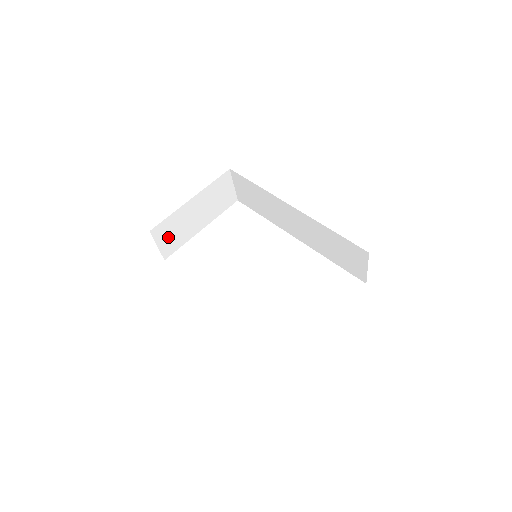
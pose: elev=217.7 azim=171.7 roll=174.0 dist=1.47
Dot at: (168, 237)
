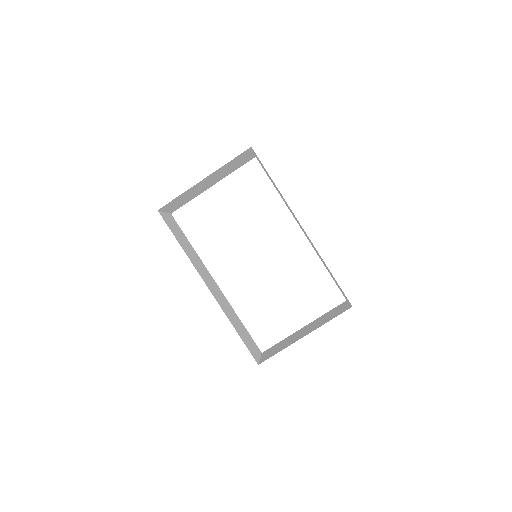
Dot at: (176, 204)
